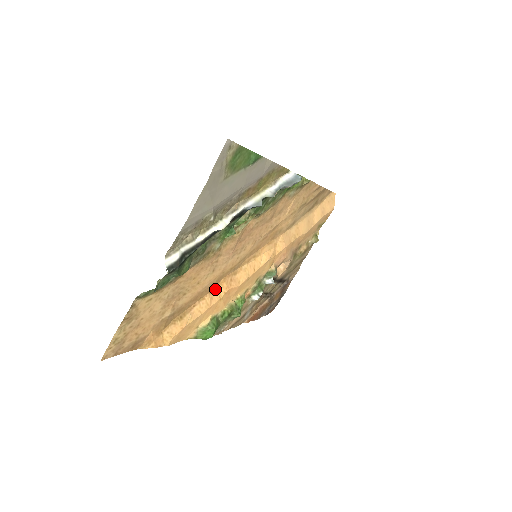
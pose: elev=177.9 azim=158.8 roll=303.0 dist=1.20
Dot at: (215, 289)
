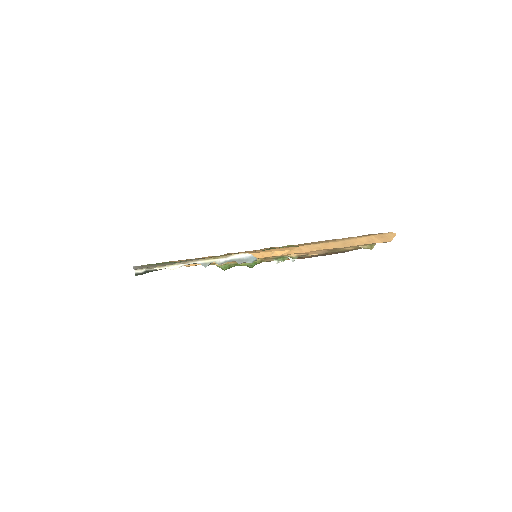
Dot at: occluded
